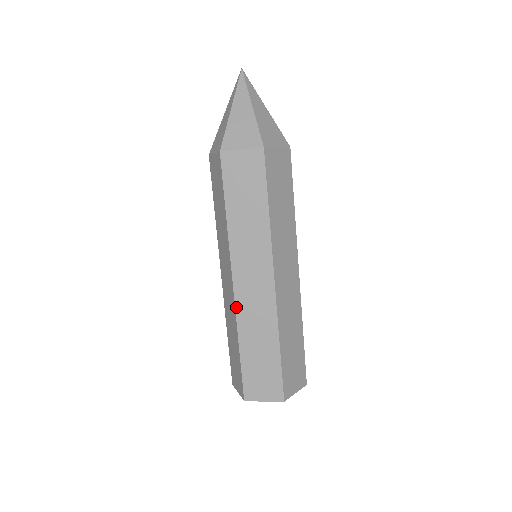
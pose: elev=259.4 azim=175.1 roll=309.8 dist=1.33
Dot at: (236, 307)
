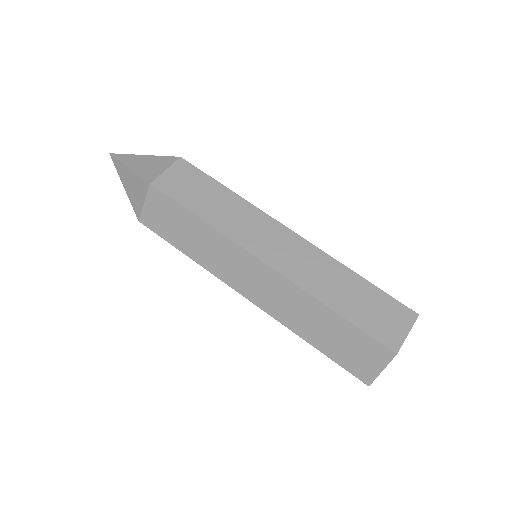
Dot at: (269, 314)
